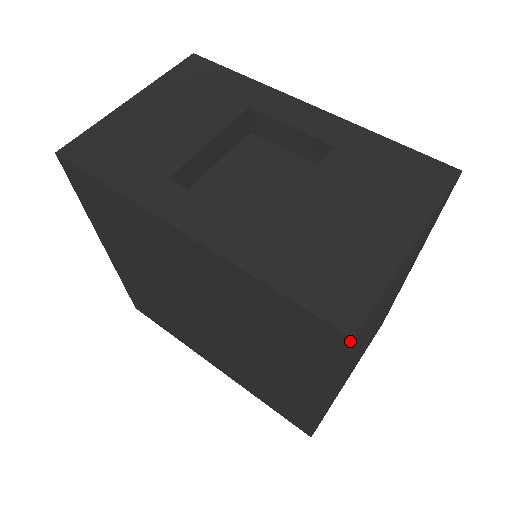
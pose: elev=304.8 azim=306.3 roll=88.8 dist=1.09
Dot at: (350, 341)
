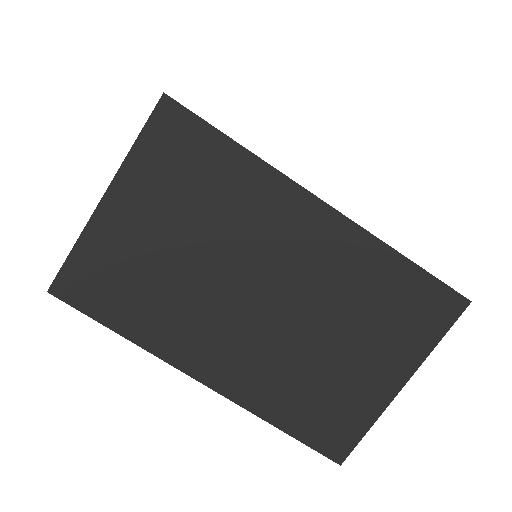
Dot at: (53, 295)
